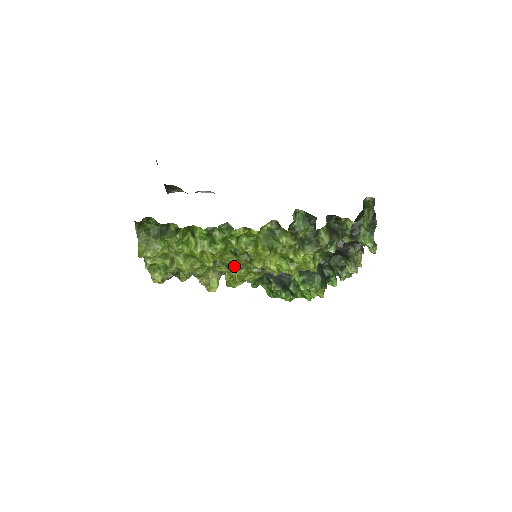
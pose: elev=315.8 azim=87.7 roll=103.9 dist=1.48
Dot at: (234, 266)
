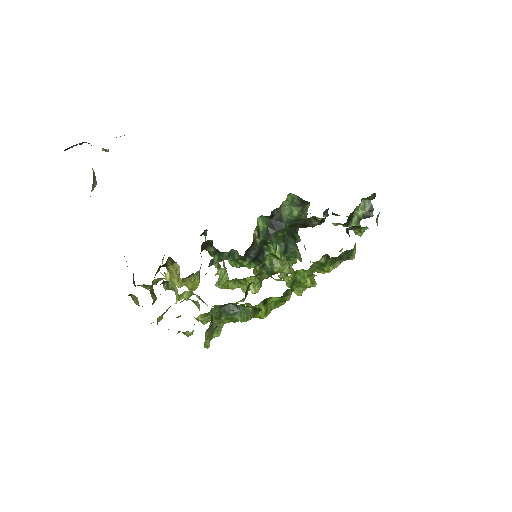
Dot at: (252, 284)
